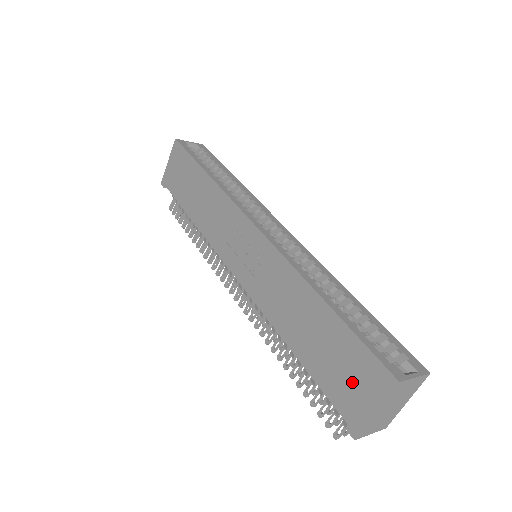
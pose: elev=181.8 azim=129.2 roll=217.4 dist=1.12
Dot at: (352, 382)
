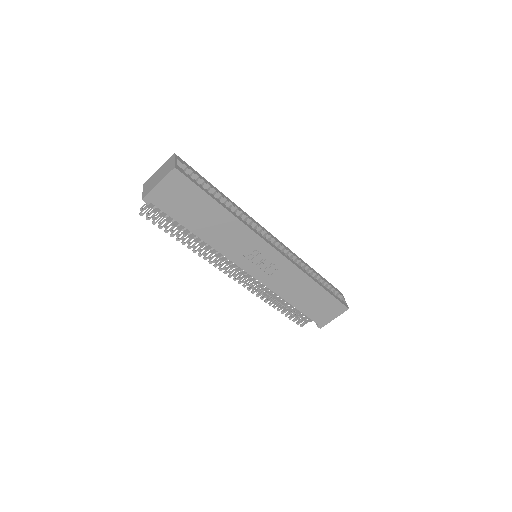
Dot at: (326, 312)
